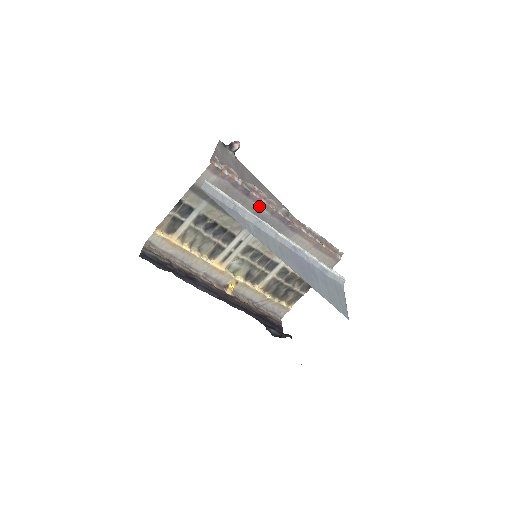
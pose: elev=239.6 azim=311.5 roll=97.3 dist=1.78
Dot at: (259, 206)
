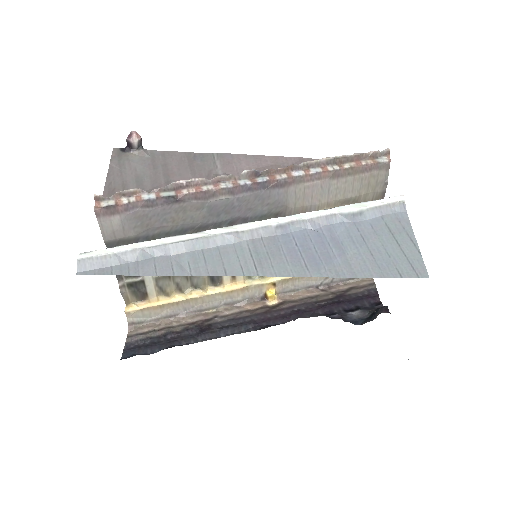
Dot at: (206, 199)
